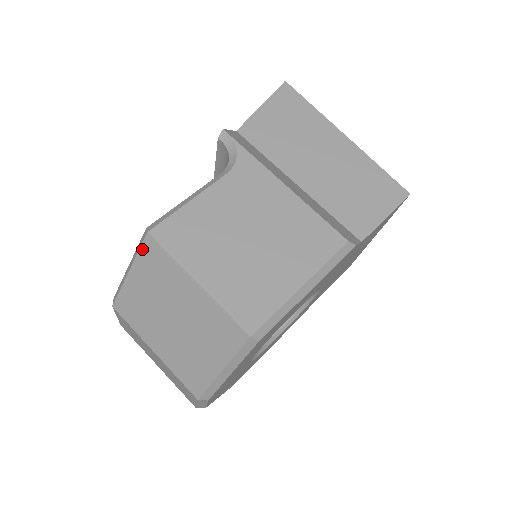
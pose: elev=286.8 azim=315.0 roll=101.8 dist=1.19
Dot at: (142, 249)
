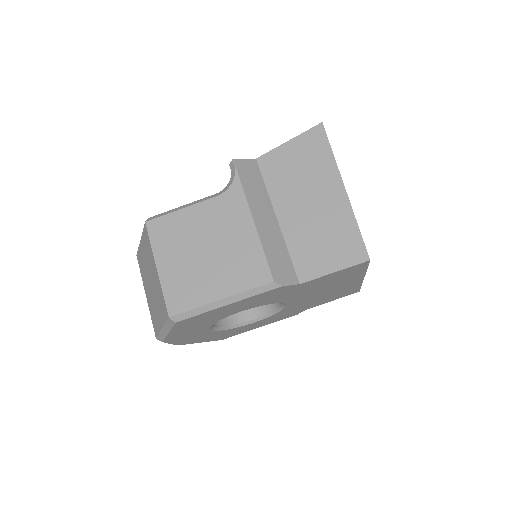
Dot at: (144, 230)
